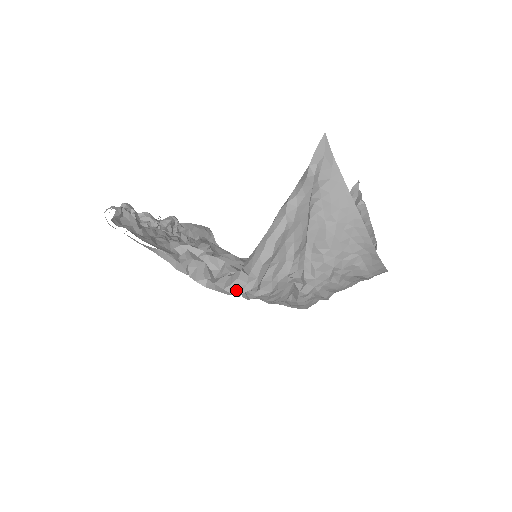
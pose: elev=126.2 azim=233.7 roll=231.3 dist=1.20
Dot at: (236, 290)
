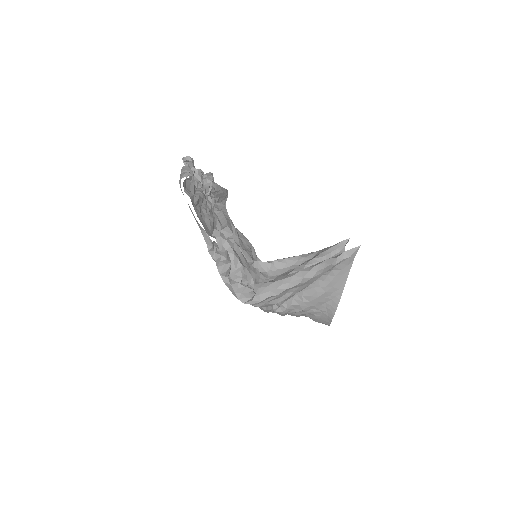
Dot at: (242, 298)
